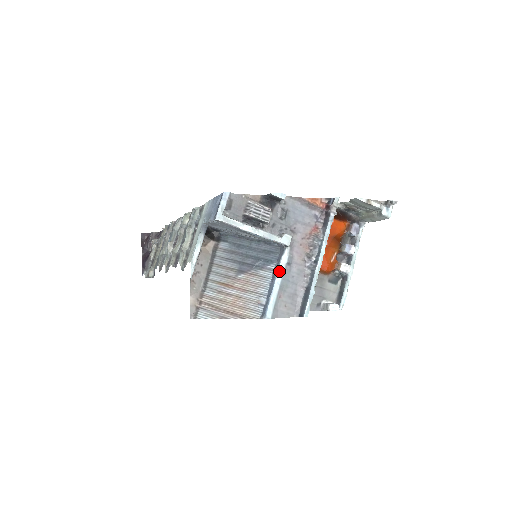
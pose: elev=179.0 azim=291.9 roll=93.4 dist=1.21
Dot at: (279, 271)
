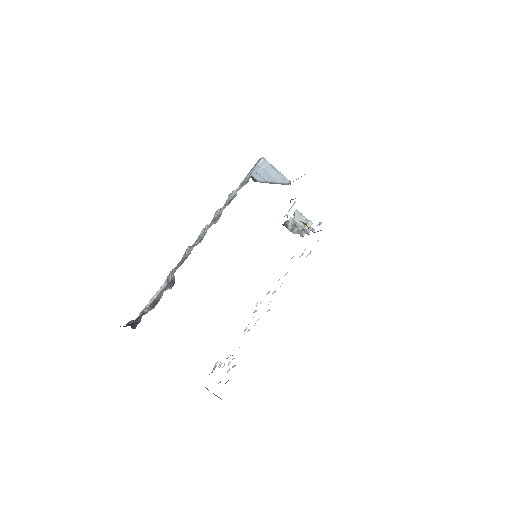
Dot at: occluded
